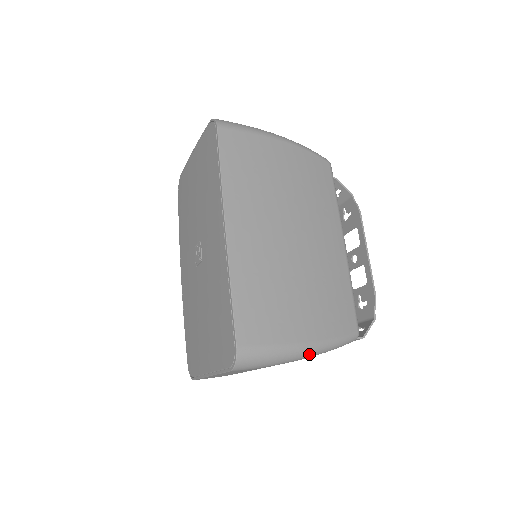
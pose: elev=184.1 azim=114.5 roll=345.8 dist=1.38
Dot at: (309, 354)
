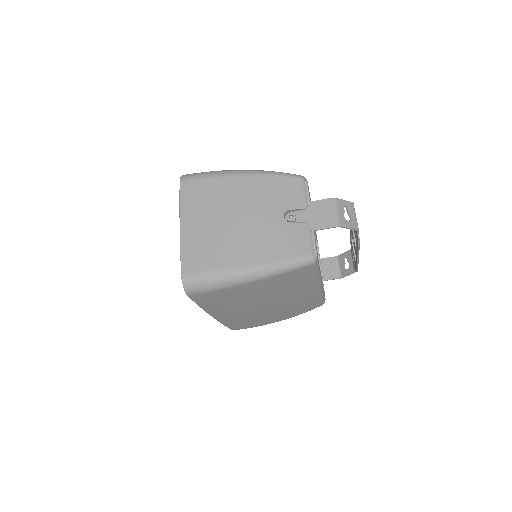
Dot at: (244, 171)
